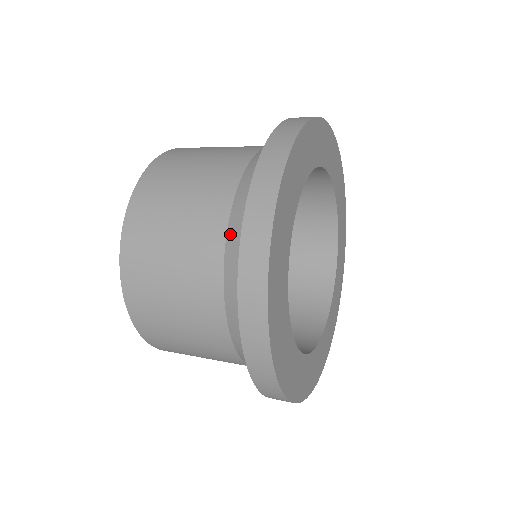
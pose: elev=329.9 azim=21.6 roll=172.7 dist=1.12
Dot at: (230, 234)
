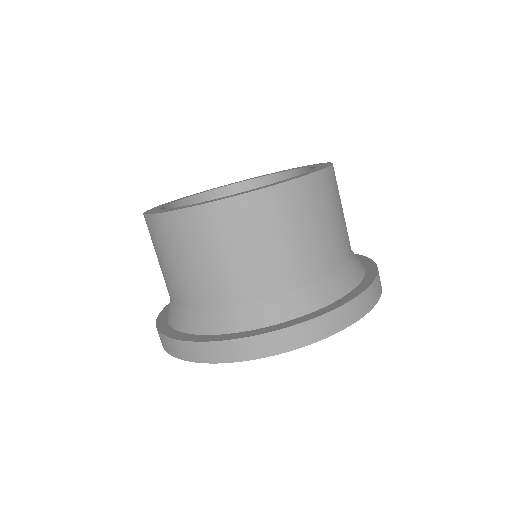
Dot at: (203, 313)
